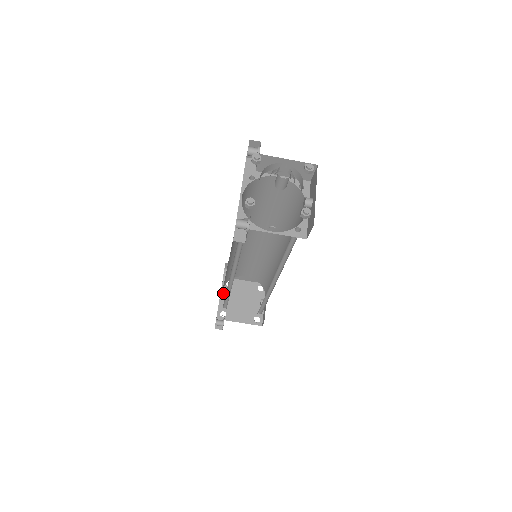
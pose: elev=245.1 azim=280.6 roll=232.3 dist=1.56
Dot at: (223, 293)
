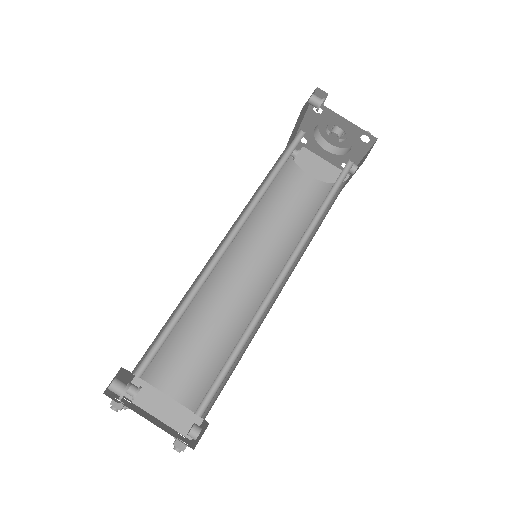
Dot at: occluded
